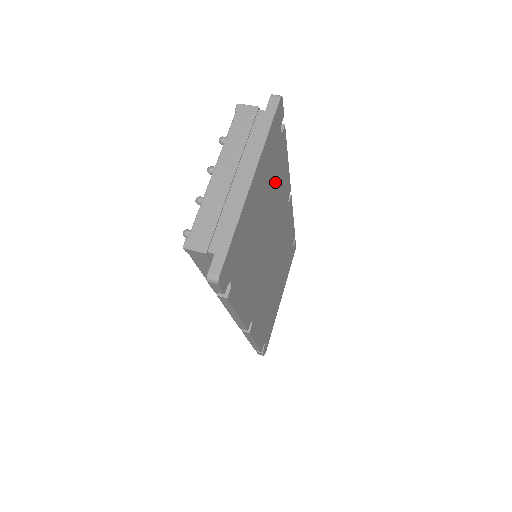
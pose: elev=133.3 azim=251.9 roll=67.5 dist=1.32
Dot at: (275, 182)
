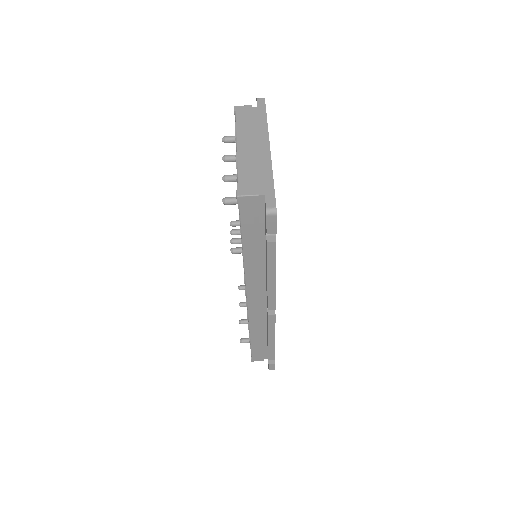
Dot at: occluded
